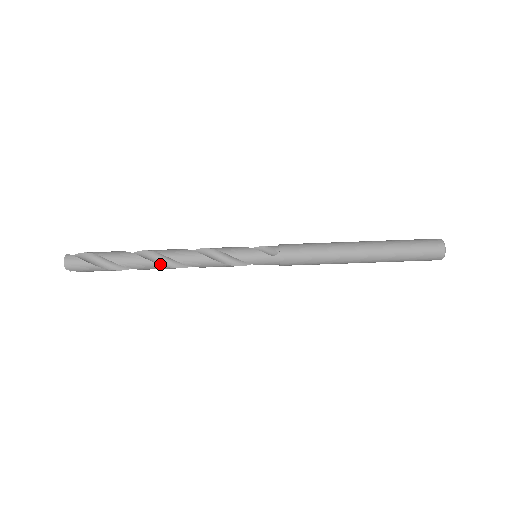
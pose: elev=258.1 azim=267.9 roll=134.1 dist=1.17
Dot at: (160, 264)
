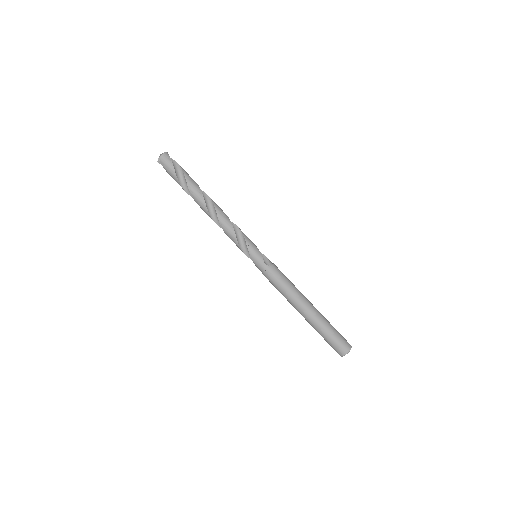
Dot at: (207, 207)
